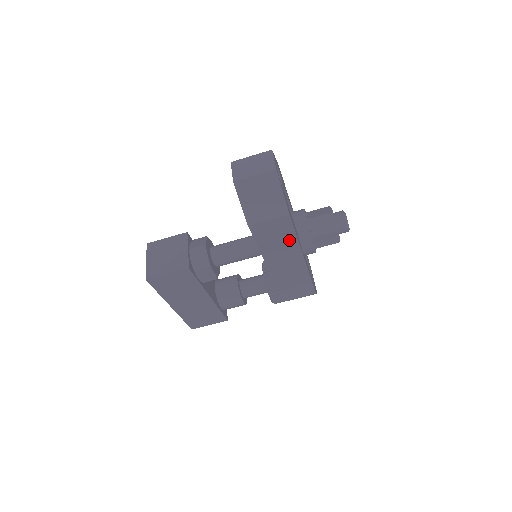
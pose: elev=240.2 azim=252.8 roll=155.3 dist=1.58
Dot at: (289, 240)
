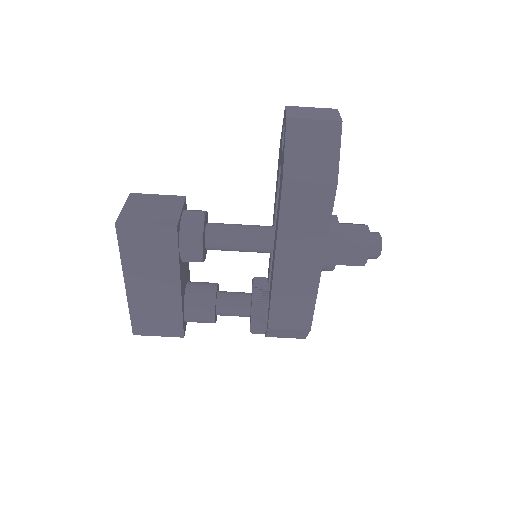
Dot at: (319, 226)
